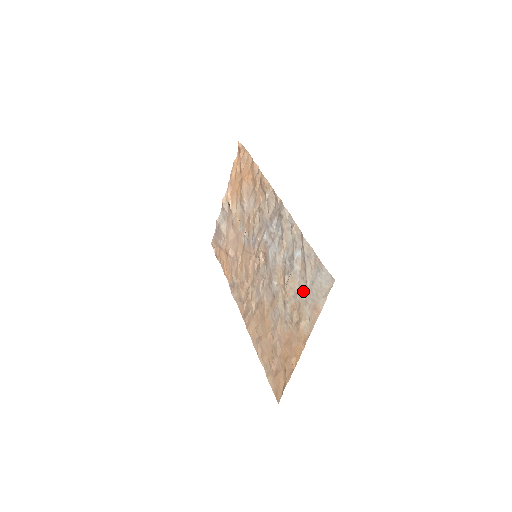
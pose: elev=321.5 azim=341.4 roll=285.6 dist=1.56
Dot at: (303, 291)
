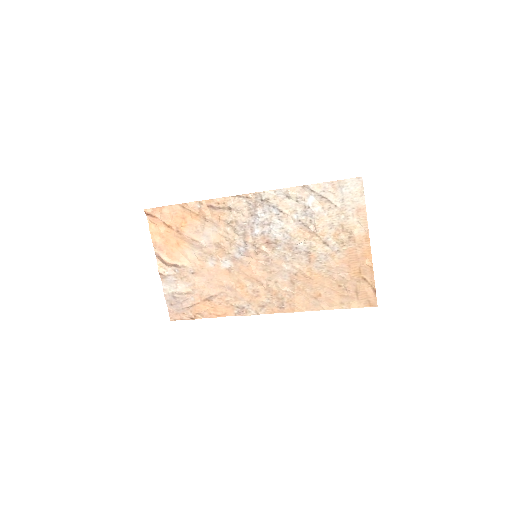
Dot at: (337, 215)
